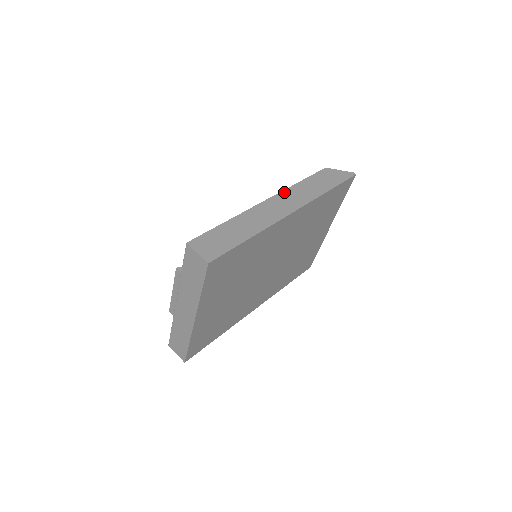
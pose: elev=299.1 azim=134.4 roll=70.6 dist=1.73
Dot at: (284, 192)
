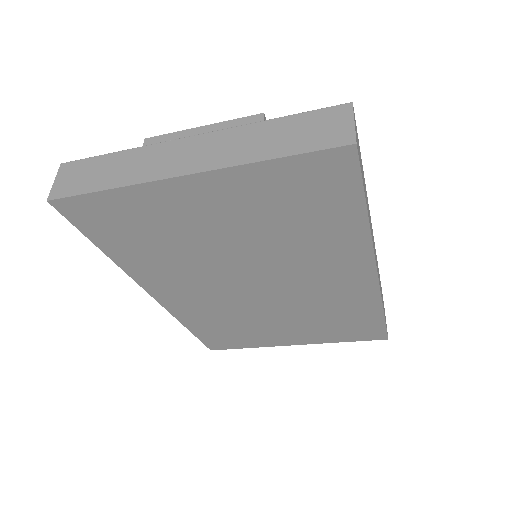
Dot at: occluded
